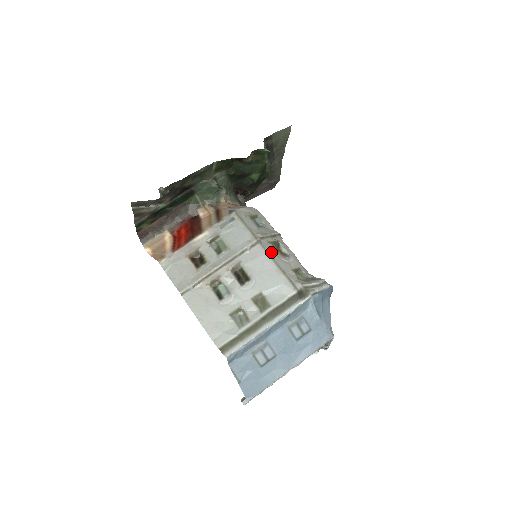
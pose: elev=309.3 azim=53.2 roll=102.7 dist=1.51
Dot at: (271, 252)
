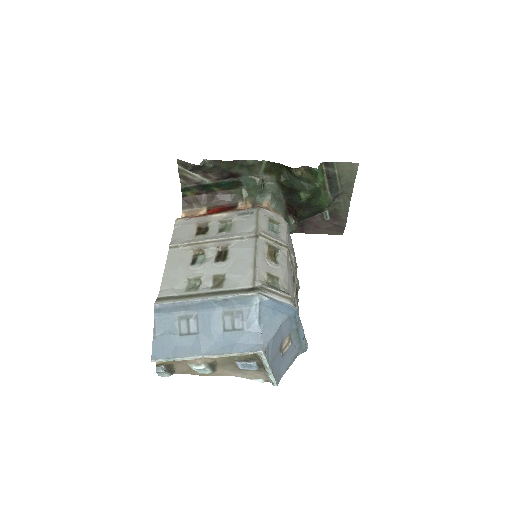
Dot at: (260, 249)
